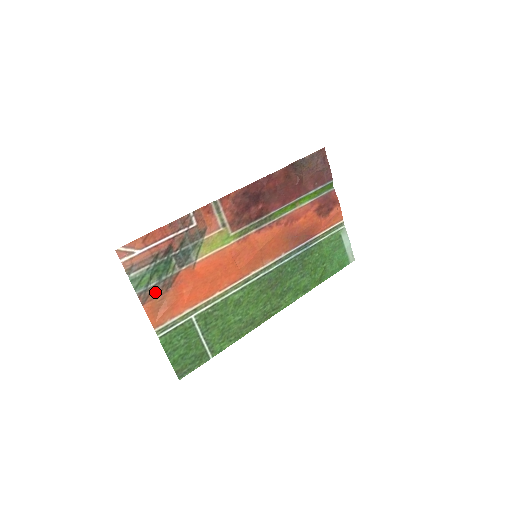
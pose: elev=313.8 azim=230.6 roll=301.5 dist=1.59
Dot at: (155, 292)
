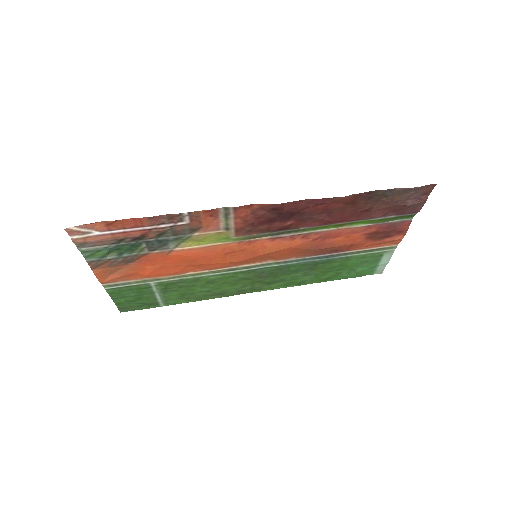
Dot at: (111, 263)
